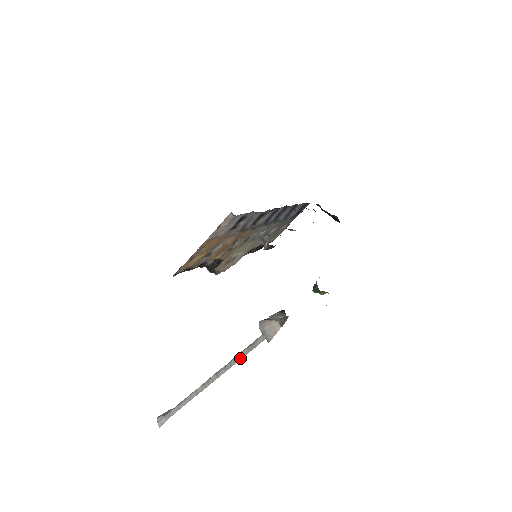
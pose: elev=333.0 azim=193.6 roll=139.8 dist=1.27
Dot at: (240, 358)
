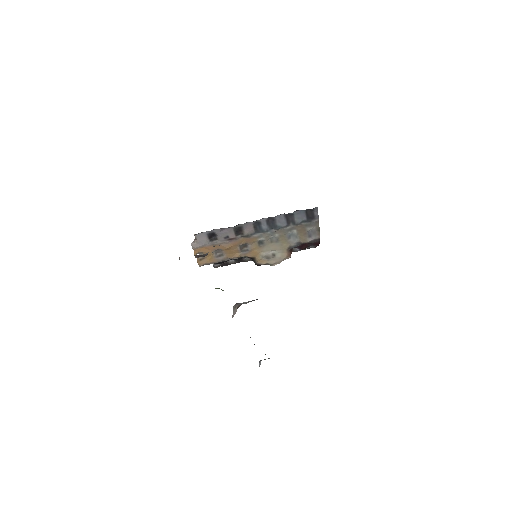
Dot at: occluded
